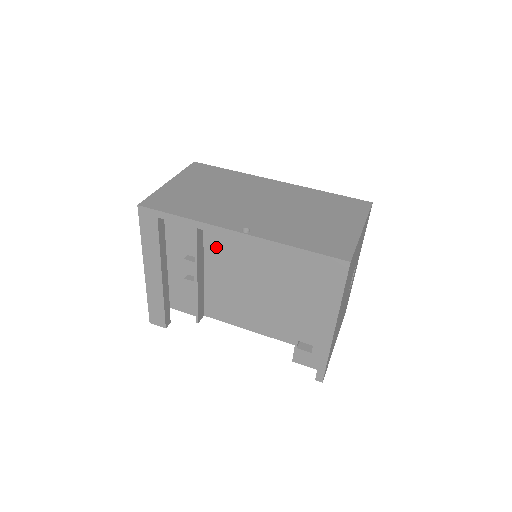
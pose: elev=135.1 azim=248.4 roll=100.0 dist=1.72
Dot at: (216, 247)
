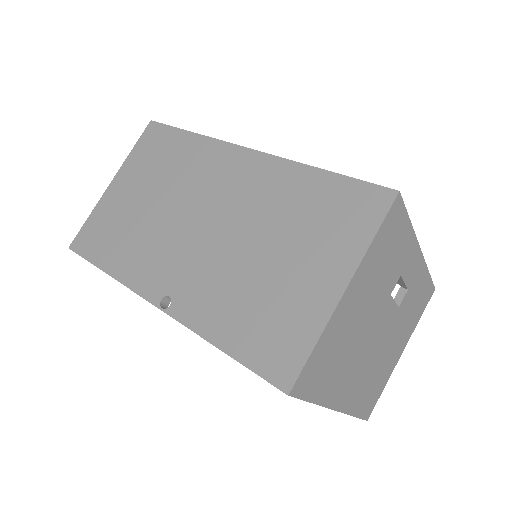
Dot at: occluded
